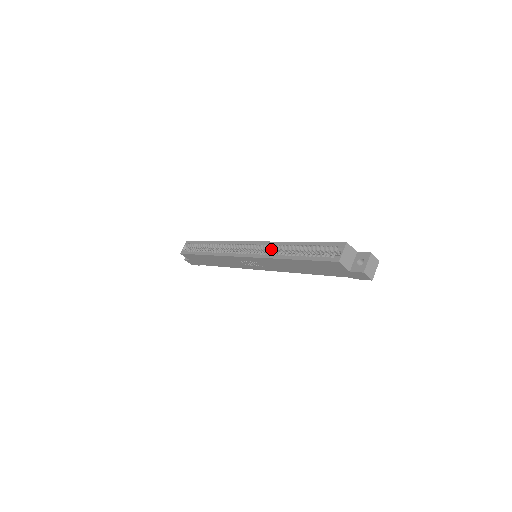
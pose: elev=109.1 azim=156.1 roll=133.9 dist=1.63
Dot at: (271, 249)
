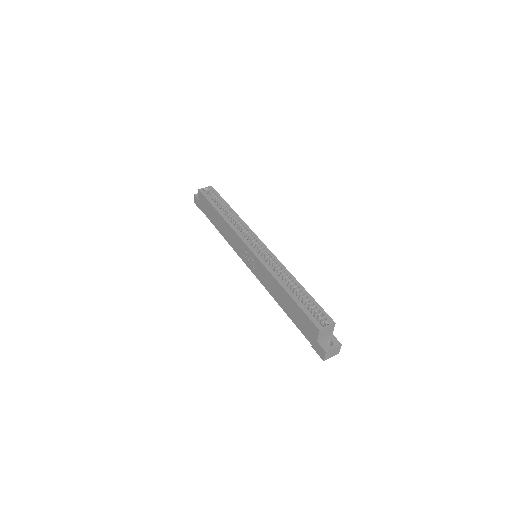
Dot at: (276, 267)
